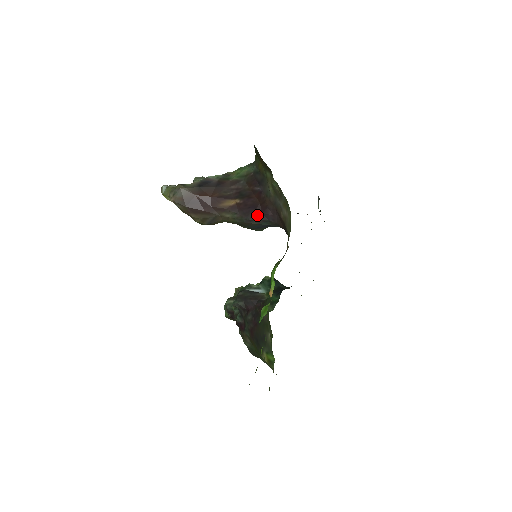
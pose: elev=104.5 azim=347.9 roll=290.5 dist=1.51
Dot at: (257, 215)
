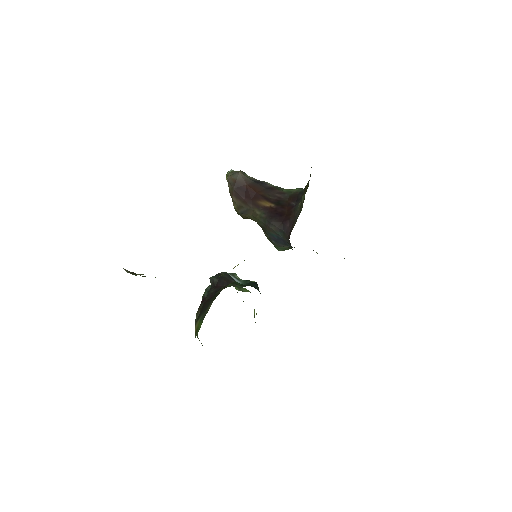
Dot at: (278, 222)
